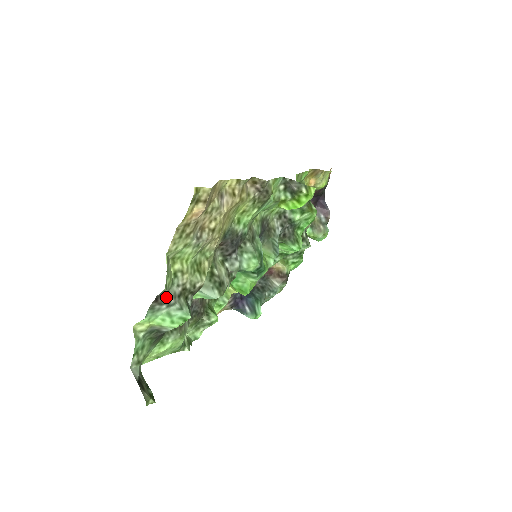
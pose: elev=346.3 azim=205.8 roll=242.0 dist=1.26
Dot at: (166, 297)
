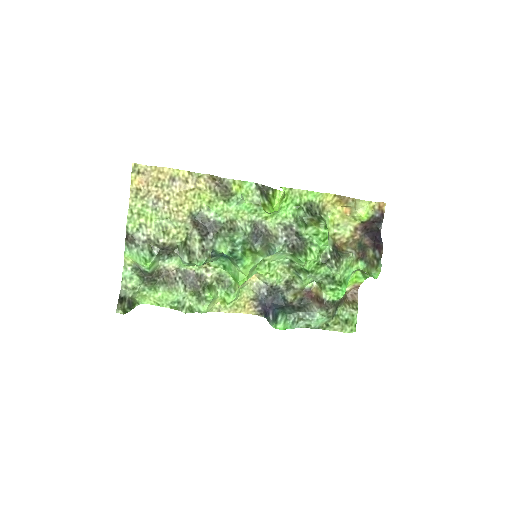
Dot at: (132, 238)
